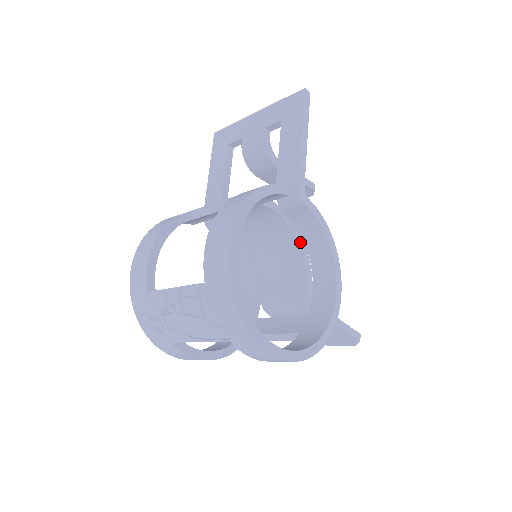
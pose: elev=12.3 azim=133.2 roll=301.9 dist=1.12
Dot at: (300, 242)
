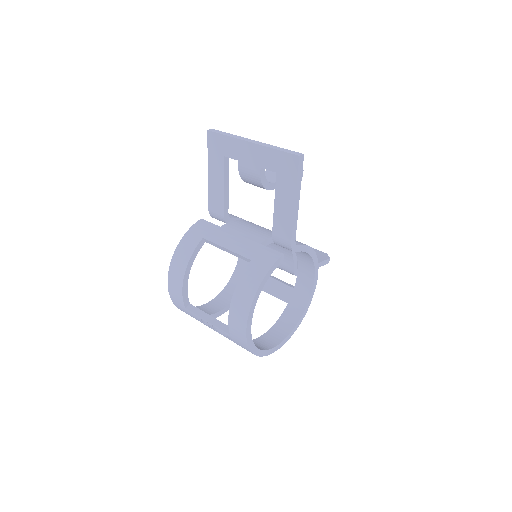
Dot at: occluded
